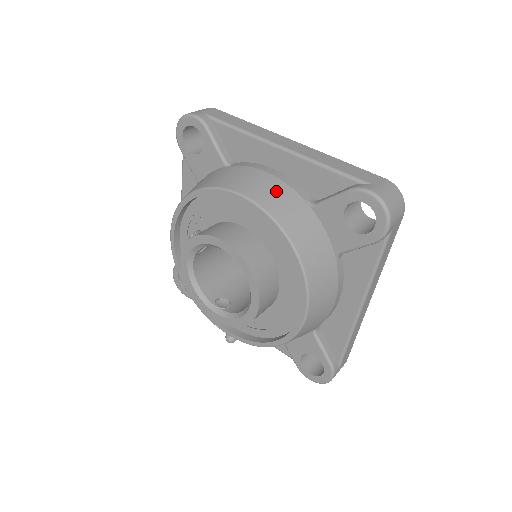
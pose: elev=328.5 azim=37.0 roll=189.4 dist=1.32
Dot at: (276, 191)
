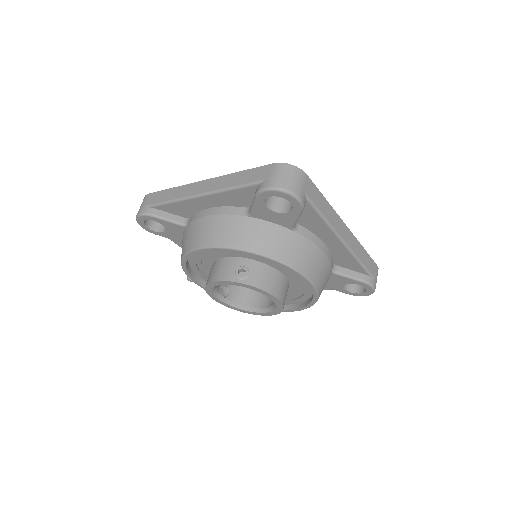
Dot at: (324, 270)
